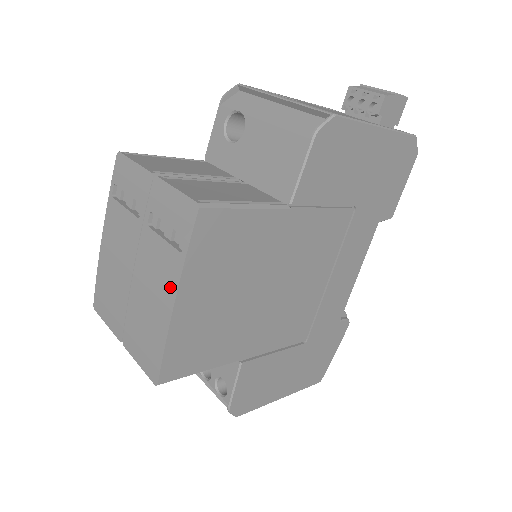
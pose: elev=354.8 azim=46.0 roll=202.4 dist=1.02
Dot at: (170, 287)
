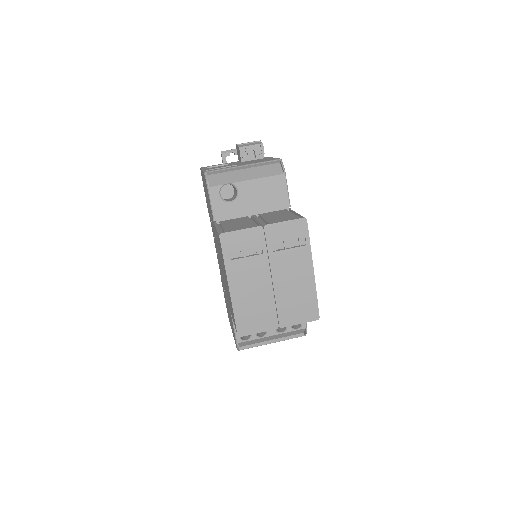
Dot at: (307, 265)
